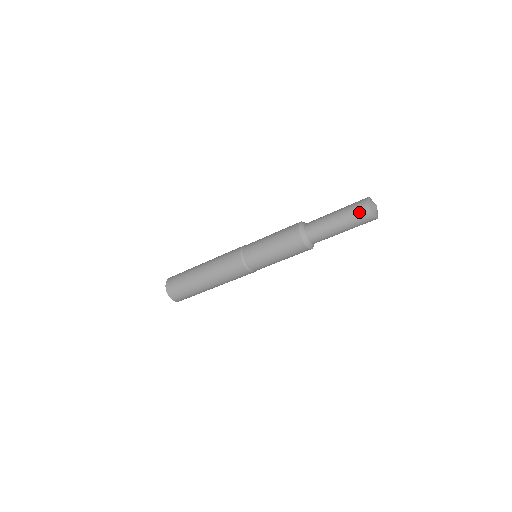
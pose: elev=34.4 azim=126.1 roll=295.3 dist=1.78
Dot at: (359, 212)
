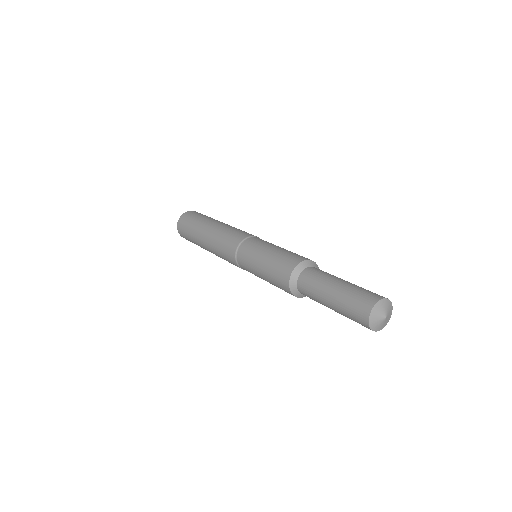
Dot at: (357, 307)
